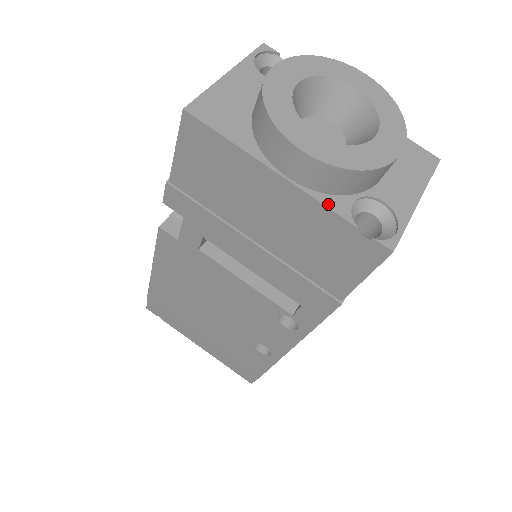
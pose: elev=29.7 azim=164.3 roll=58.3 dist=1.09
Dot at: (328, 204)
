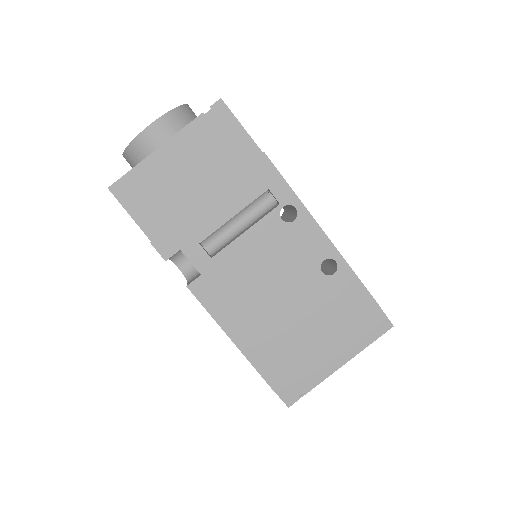
Dot at: (186, 126)
